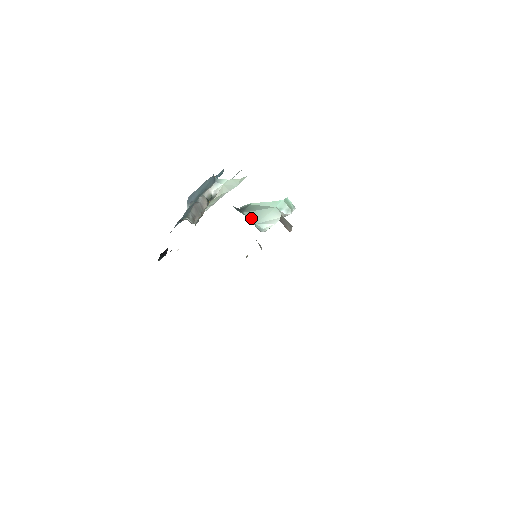
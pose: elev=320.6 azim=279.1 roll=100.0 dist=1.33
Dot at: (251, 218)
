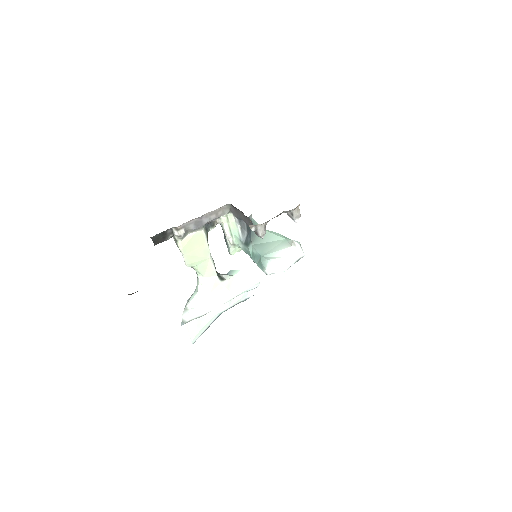
Dot at: (258, 251)
